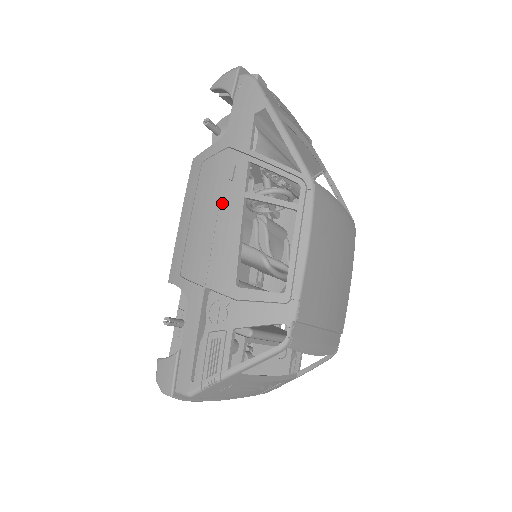
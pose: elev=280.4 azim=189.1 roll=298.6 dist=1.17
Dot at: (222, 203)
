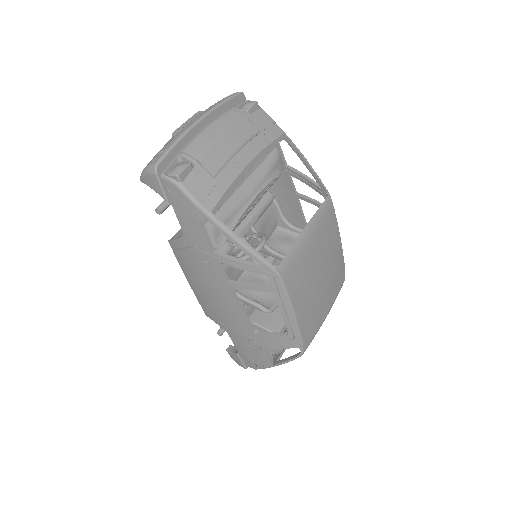
Dot at: (214, 286)
